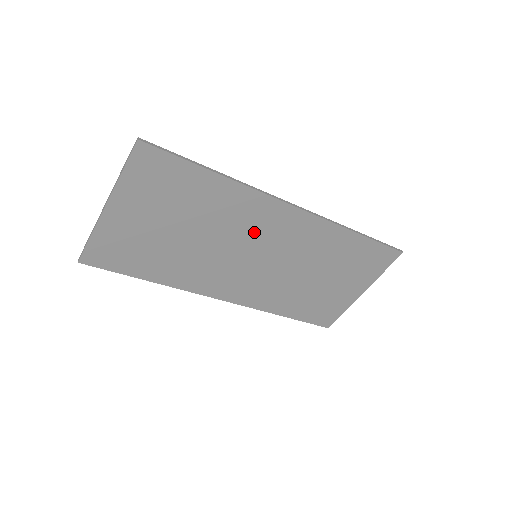
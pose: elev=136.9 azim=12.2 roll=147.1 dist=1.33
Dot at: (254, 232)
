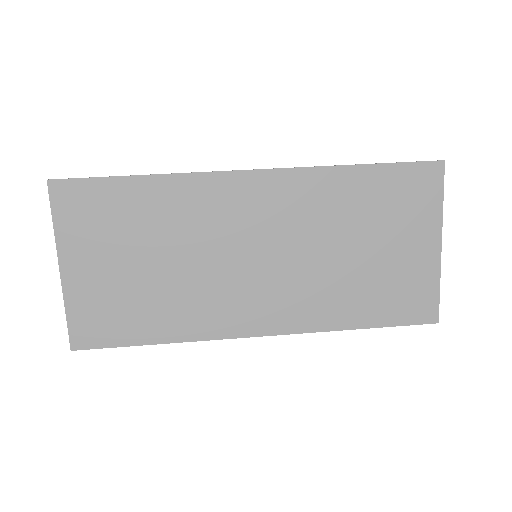
Dot at: (229, 225)
